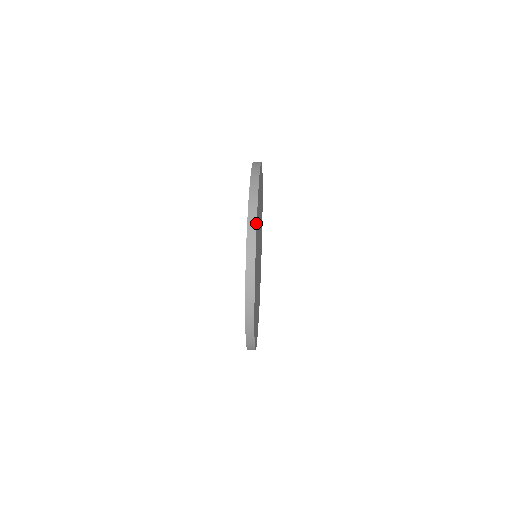
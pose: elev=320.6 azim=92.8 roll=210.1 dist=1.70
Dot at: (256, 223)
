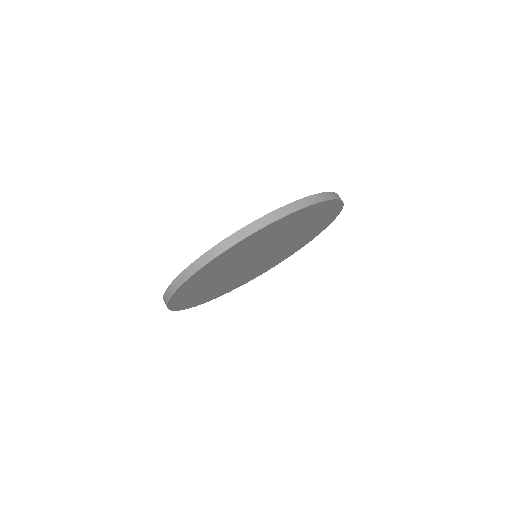
Dot at: (233, 245)
